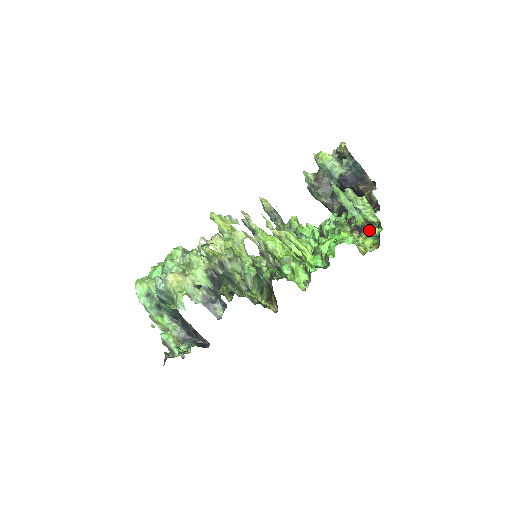
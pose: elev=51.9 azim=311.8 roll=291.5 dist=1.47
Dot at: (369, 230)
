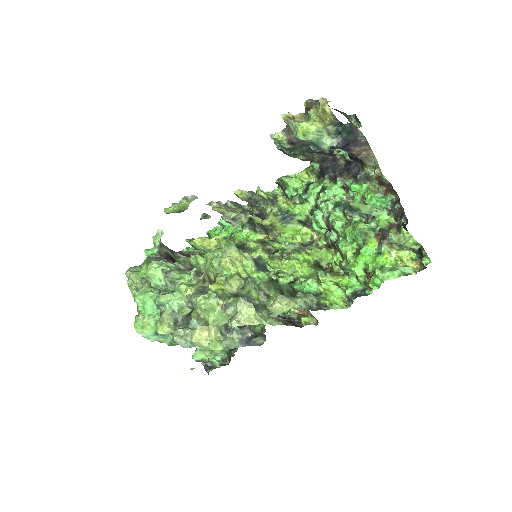
Dot at: occluded
